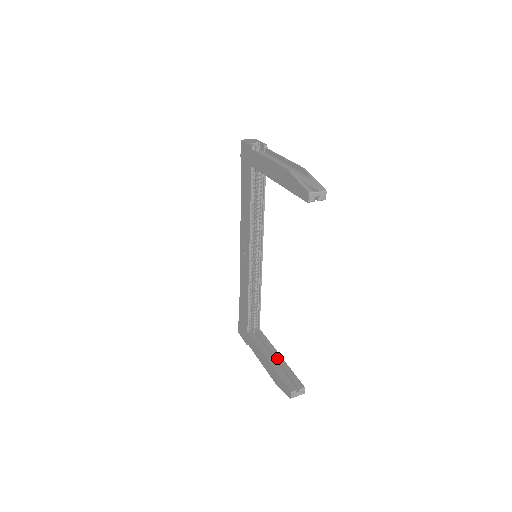
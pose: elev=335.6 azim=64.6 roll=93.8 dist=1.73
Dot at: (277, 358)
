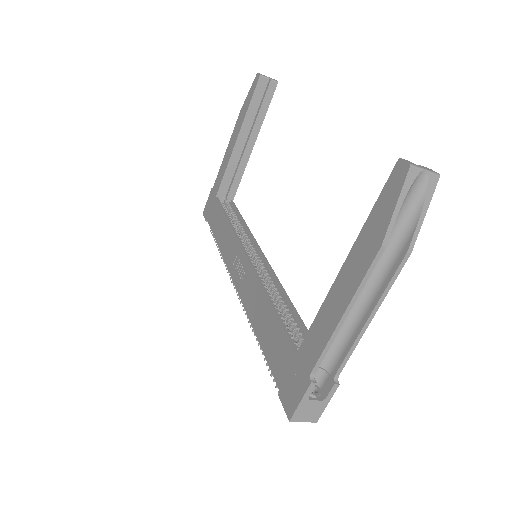
Dot at: occluded
